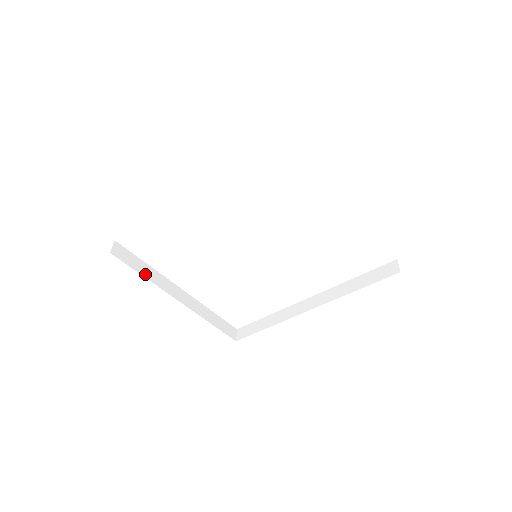
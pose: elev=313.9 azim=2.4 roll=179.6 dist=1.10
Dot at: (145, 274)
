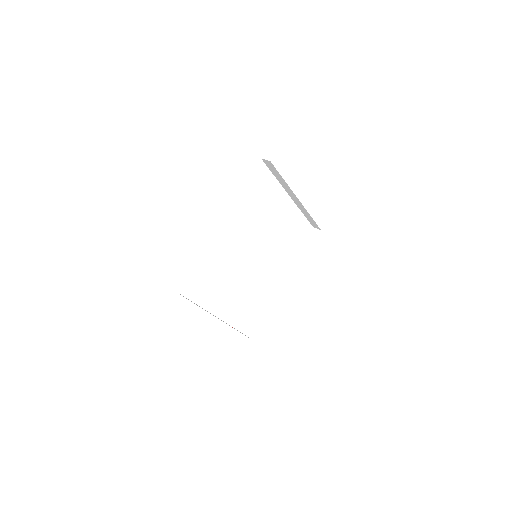
Dot at: occluded
